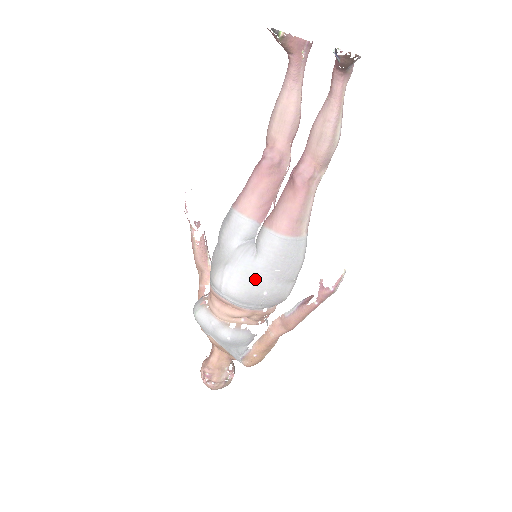
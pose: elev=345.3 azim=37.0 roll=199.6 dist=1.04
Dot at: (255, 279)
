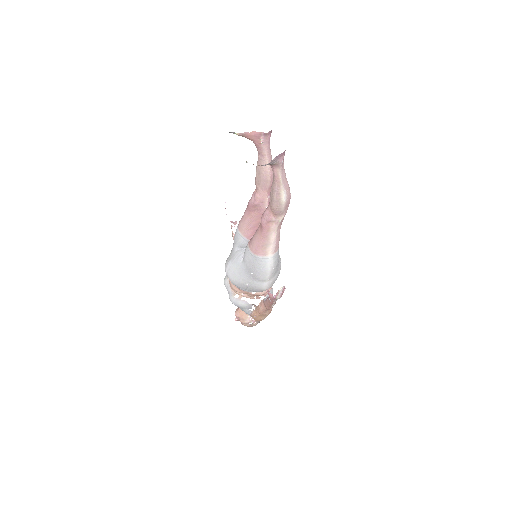
Dot at: (241, 275)
